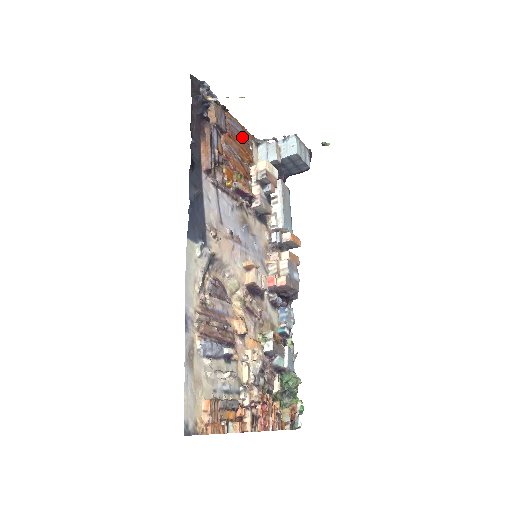
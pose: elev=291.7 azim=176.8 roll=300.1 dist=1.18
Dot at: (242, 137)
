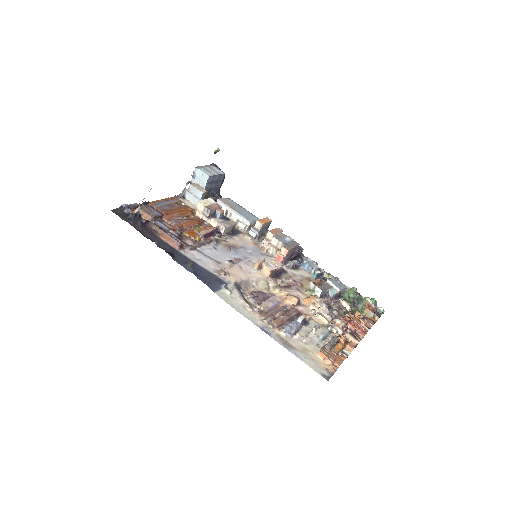
Dot at: (172, 205)
